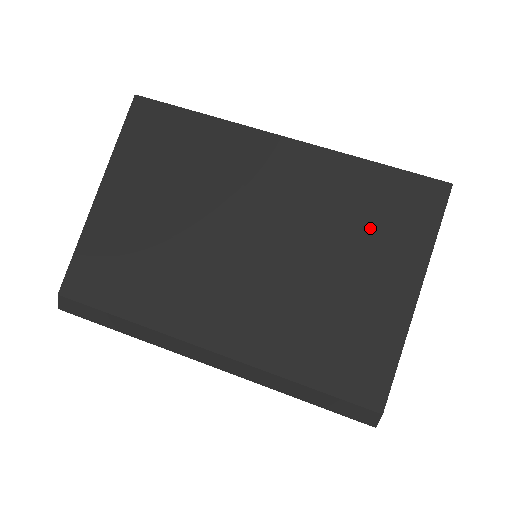
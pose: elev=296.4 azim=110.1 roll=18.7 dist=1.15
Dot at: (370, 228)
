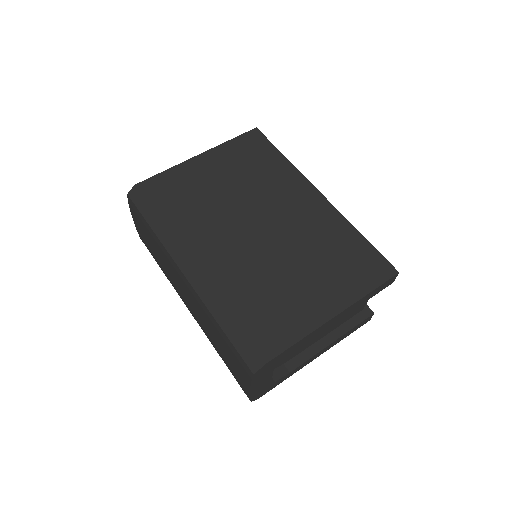
Dot at: (334, 263)
